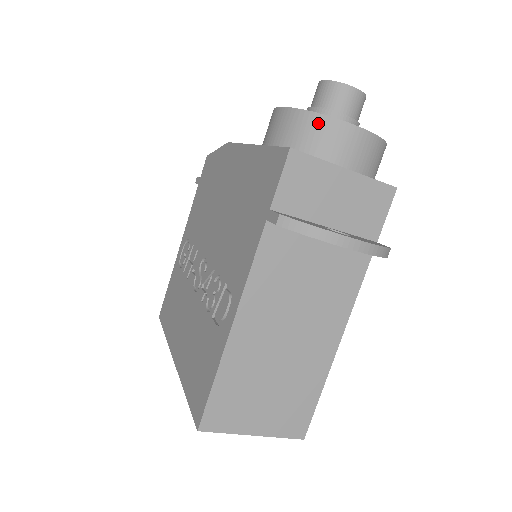
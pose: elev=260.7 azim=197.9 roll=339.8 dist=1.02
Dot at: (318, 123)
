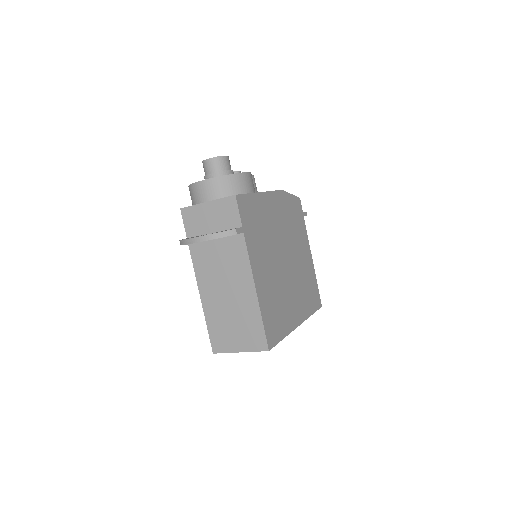
Dot at: (191, 189)
